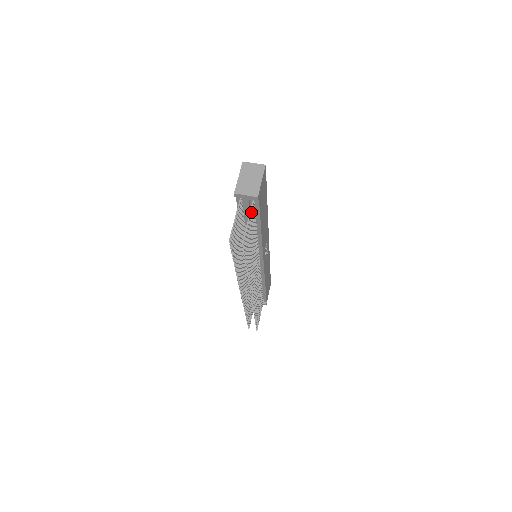
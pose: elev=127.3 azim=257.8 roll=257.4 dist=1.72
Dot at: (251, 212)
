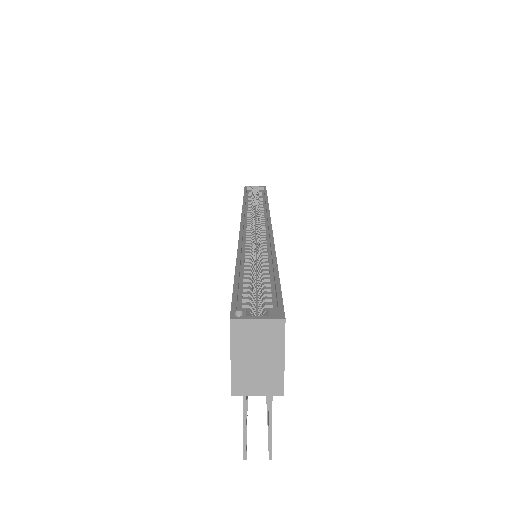
Dot at: (271, 399)
